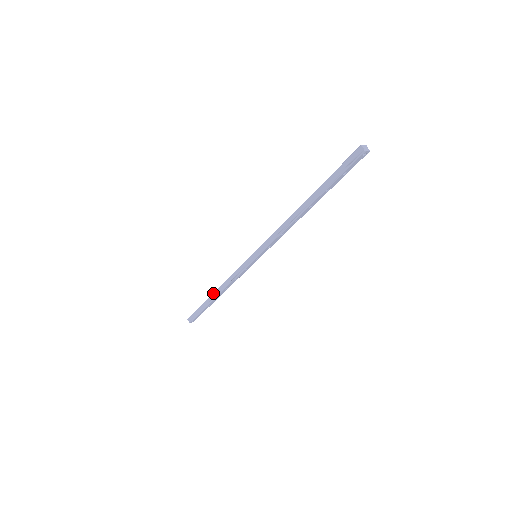
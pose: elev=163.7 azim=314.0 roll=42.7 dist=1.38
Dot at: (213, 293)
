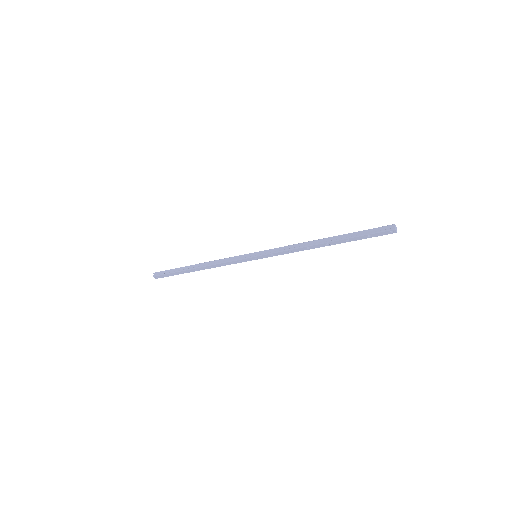
Dot at: (196, 264)
